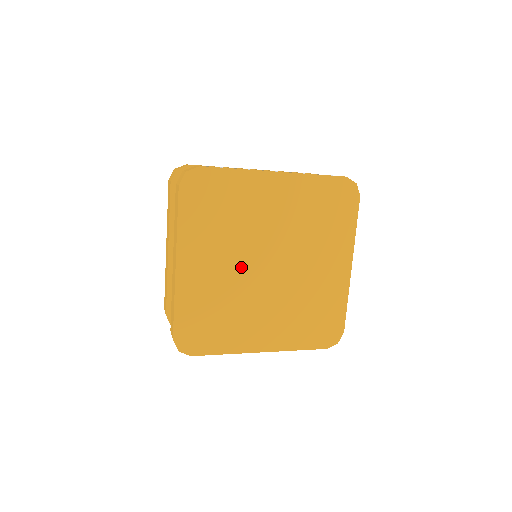
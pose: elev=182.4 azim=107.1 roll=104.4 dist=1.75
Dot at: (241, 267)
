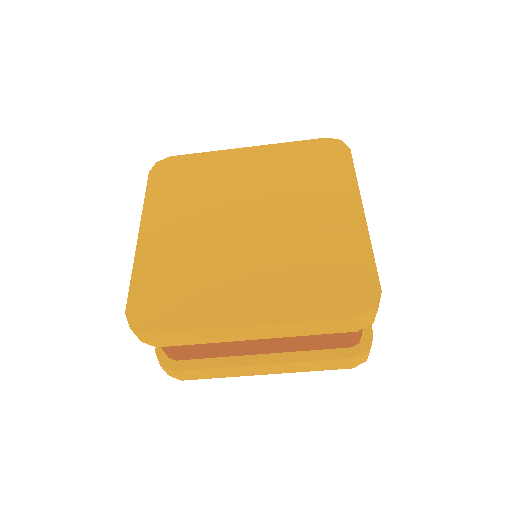
Dot at: (213, 228)
